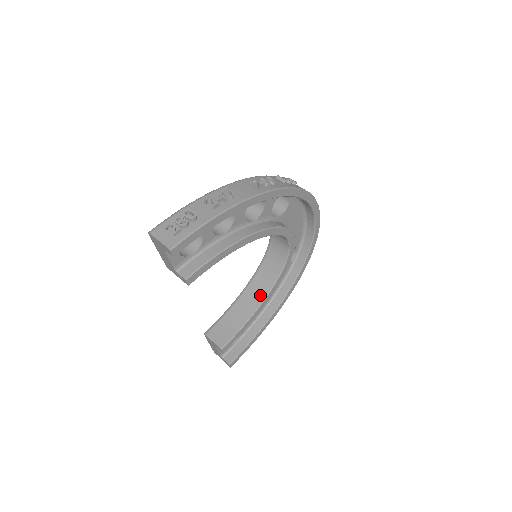
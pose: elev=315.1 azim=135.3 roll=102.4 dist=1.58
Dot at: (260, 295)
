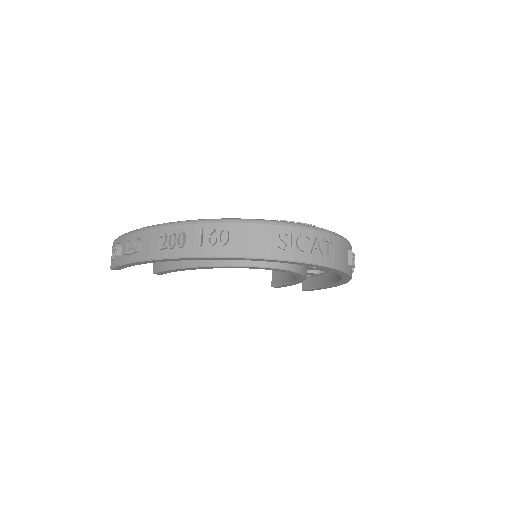
Dot at: occluded
